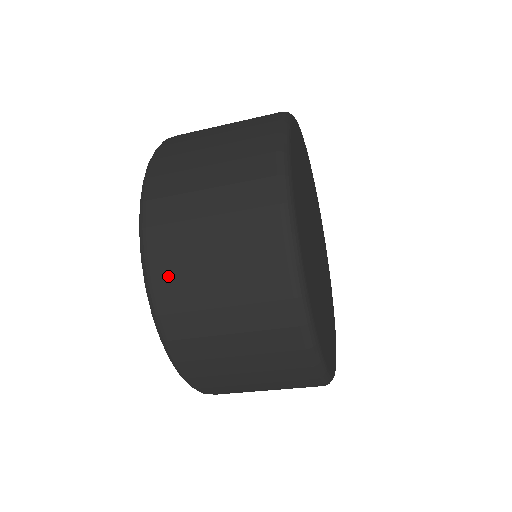
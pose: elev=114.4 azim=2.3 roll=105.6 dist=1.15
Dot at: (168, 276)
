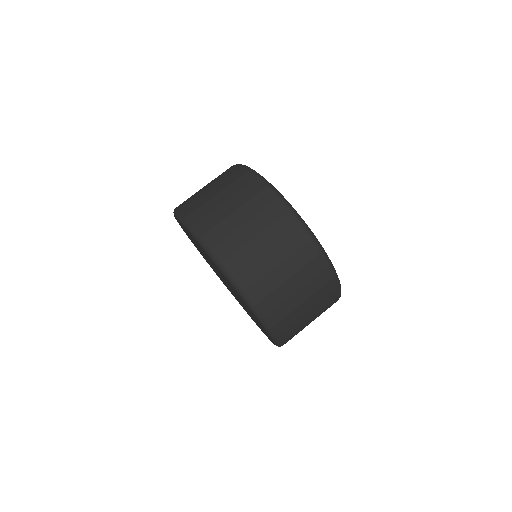
Dot at: (272, 306)
